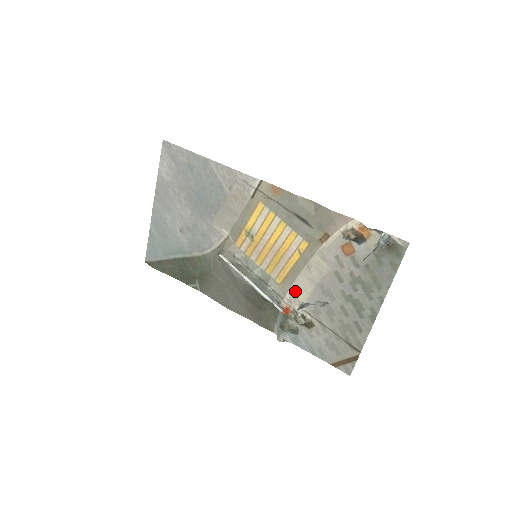
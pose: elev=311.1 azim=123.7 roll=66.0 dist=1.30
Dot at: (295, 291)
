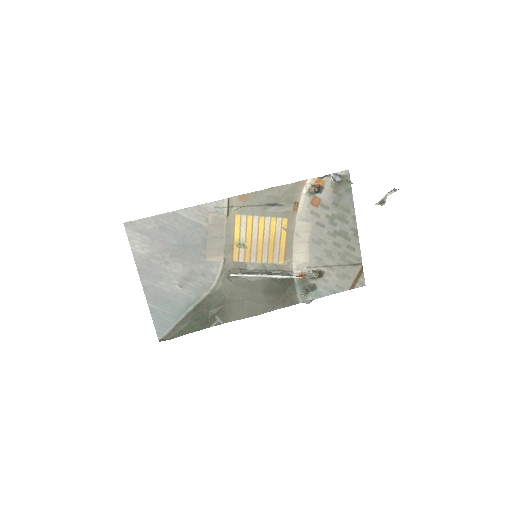
Dot at: (297, 259)
